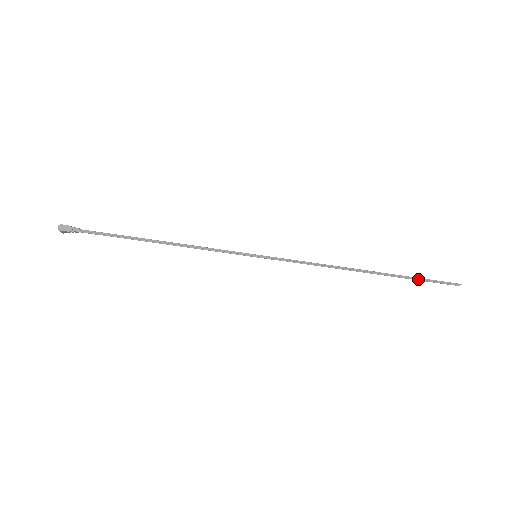
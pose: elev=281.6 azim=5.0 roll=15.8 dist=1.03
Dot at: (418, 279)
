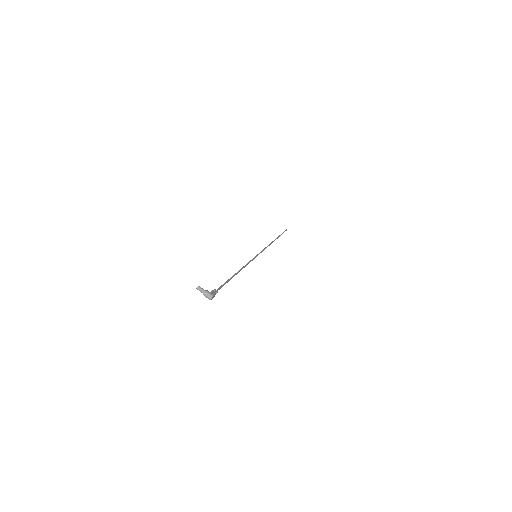
Dot at: occluded
